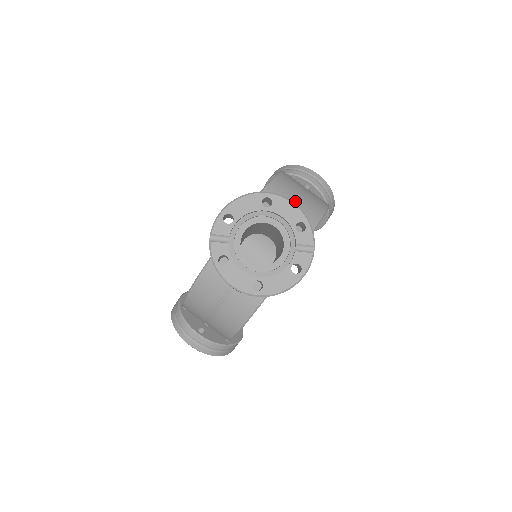
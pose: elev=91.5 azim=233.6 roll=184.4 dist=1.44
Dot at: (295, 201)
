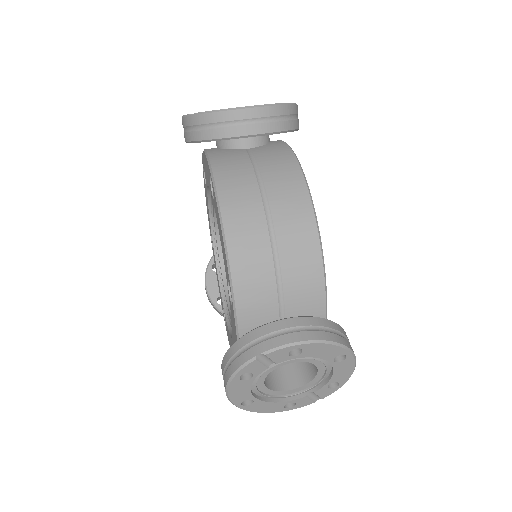
Dot at: occluded
